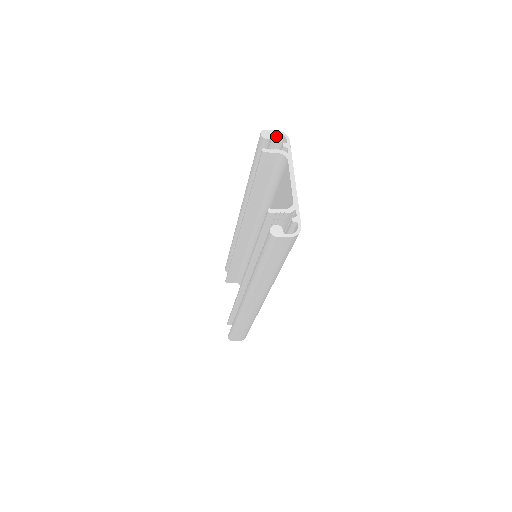
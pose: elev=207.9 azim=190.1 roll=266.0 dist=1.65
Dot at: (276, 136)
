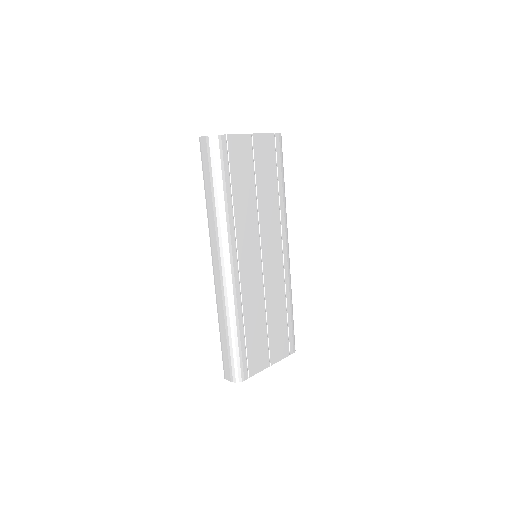
Dot at: occluded
